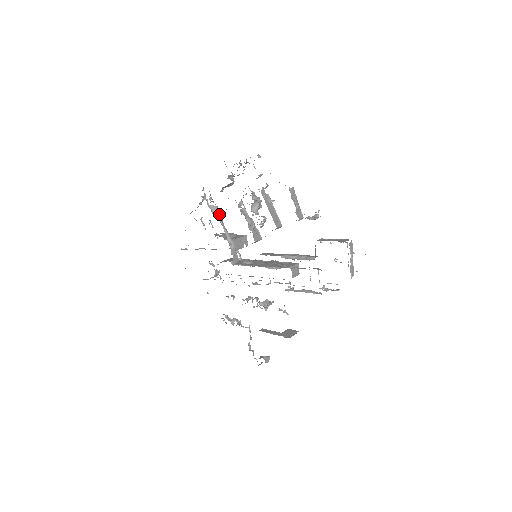
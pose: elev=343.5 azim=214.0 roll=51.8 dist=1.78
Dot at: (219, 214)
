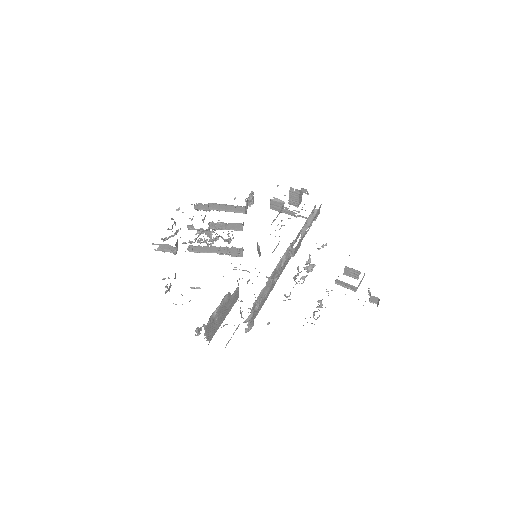
Dot at: occluded
